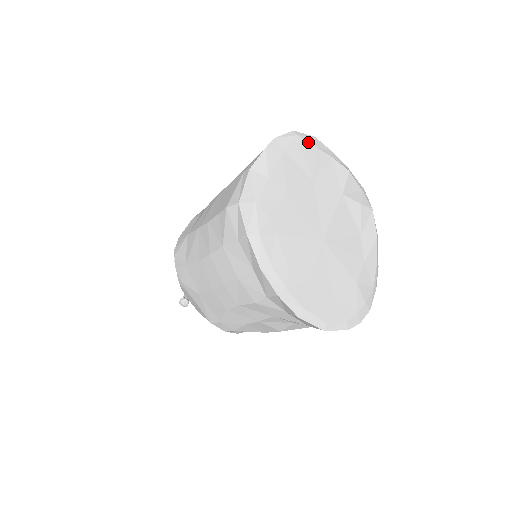
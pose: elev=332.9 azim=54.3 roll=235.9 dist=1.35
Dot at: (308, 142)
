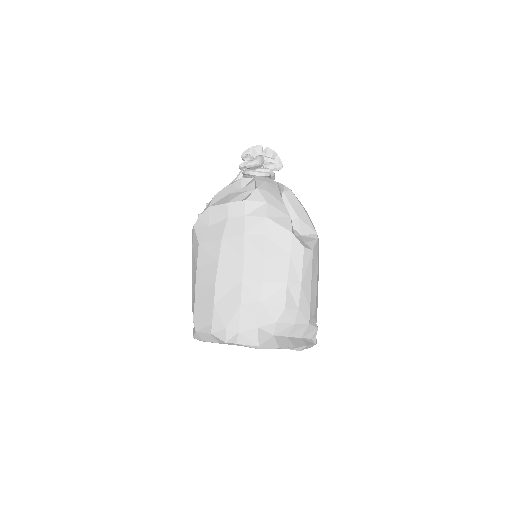
Dot at: occluded
